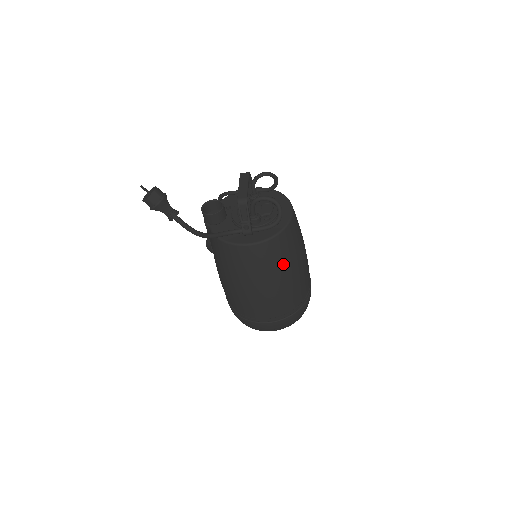
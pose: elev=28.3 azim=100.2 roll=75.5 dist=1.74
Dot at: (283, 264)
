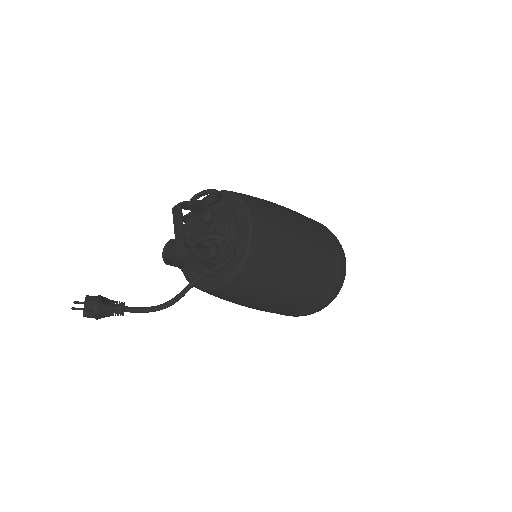
Dot at: (273, 277)
